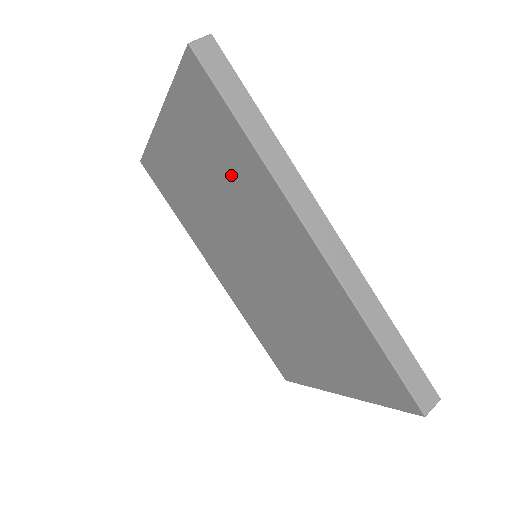
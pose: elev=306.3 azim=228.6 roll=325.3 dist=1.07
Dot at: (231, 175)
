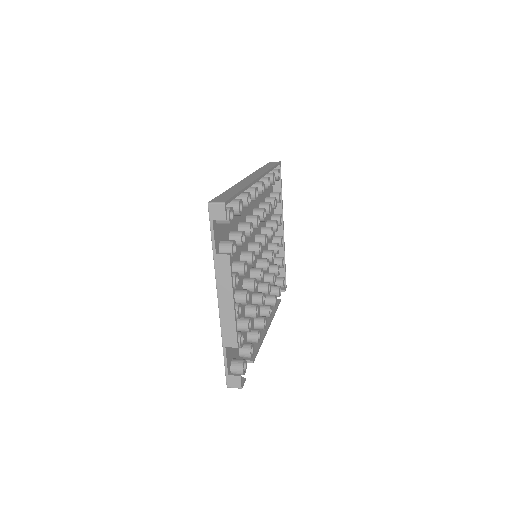
Dot at: occluded
